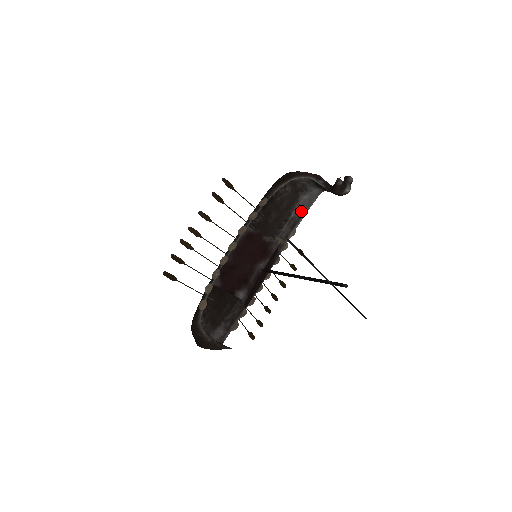
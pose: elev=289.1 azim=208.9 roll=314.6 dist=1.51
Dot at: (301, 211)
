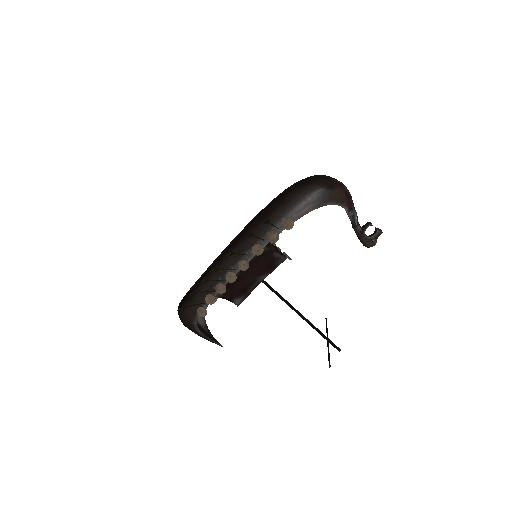
Dot at: occluded
